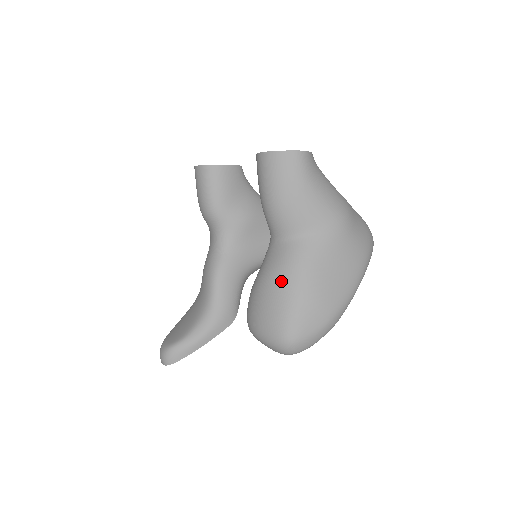
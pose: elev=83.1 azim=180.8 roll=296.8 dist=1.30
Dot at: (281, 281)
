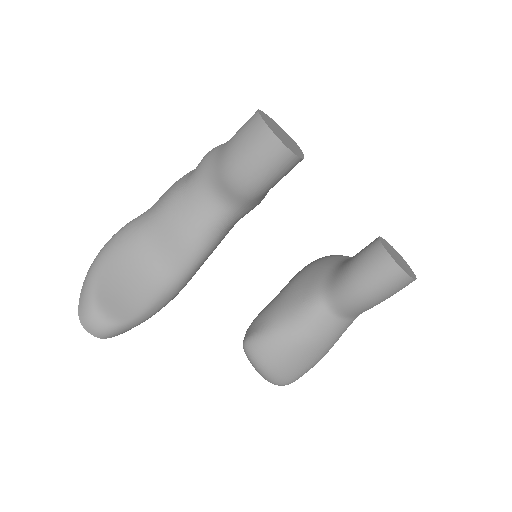
Dot at: (320, 349)
